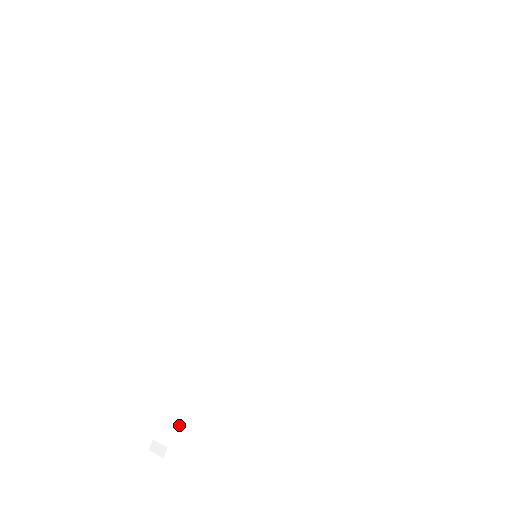
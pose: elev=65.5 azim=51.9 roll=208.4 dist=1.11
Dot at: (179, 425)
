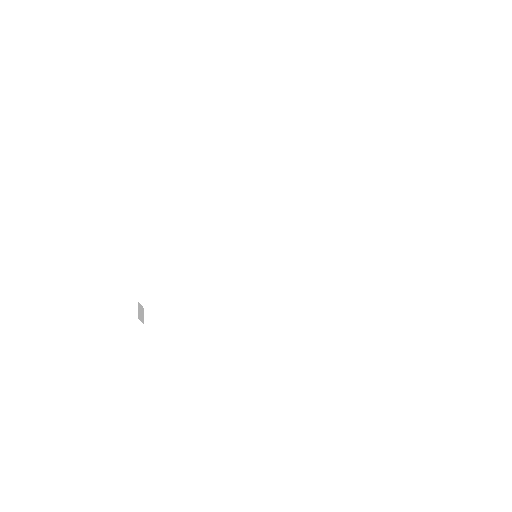
Dot at: occluded
